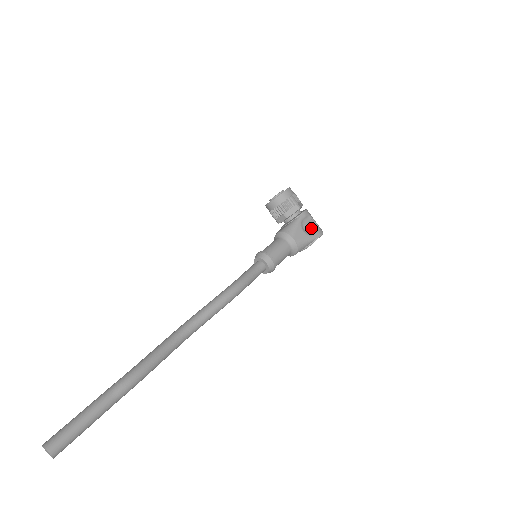
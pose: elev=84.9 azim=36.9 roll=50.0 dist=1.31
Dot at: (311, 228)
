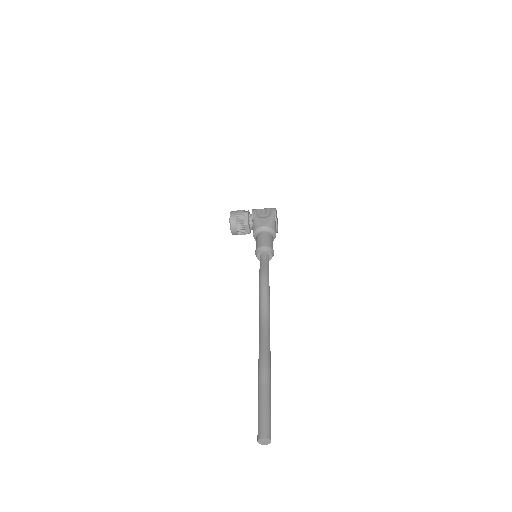
Dot at: (266, 213)
